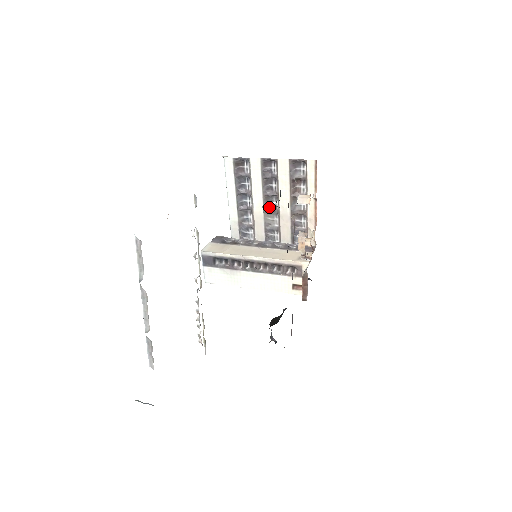
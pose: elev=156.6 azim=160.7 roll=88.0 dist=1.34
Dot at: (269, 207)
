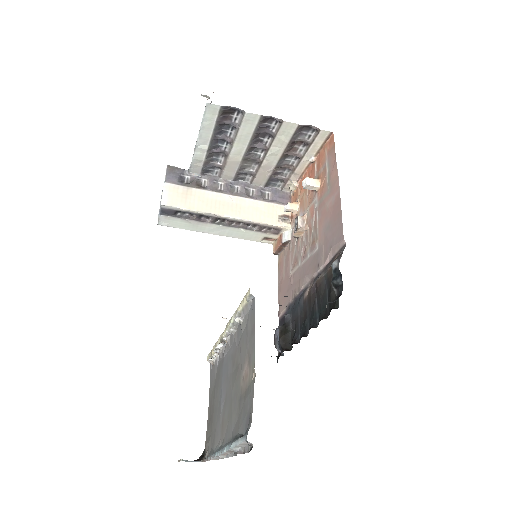
Dot at: (250, 156)
